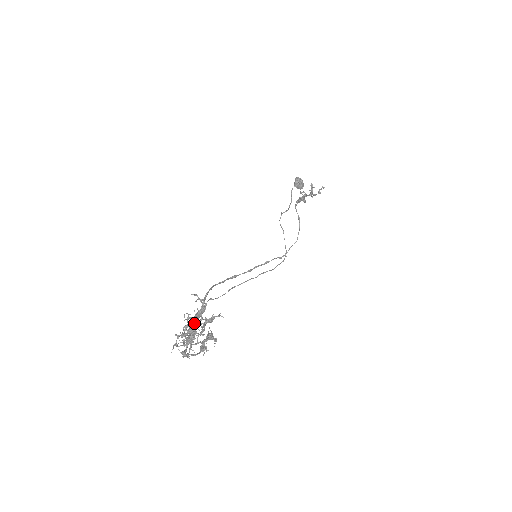
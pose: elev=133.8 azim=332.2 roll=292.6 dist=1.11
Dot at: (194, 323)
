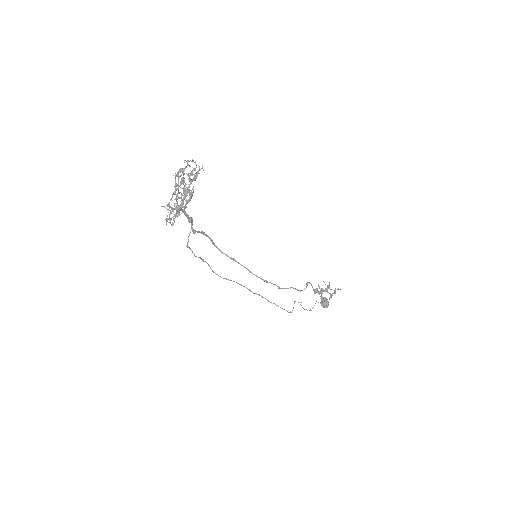
Dot at: (185, 160)
